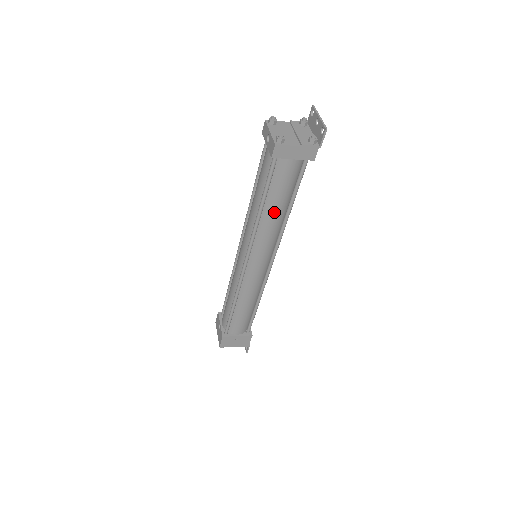
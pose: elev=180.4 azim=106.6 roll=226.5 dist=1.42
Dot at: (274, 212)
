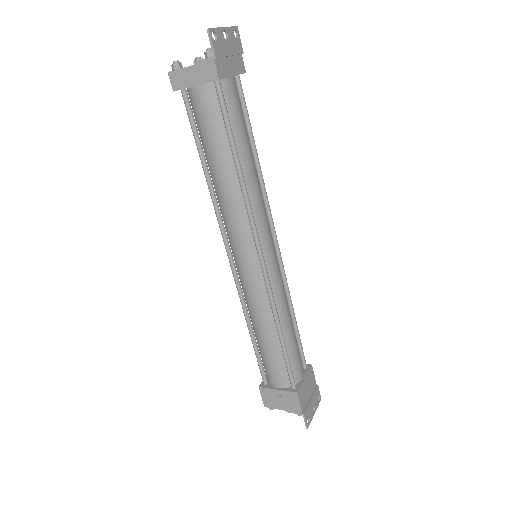
Dot at: (219, 172)
